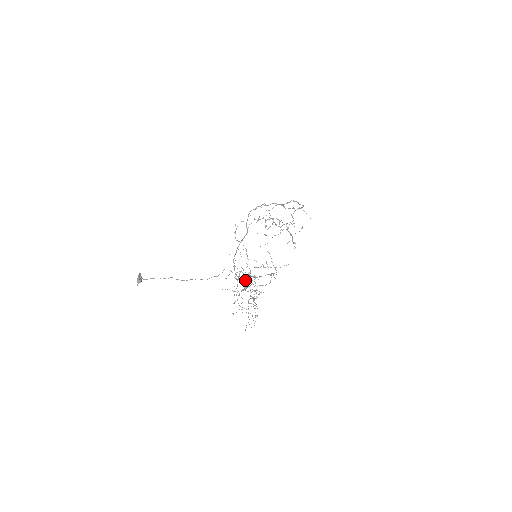
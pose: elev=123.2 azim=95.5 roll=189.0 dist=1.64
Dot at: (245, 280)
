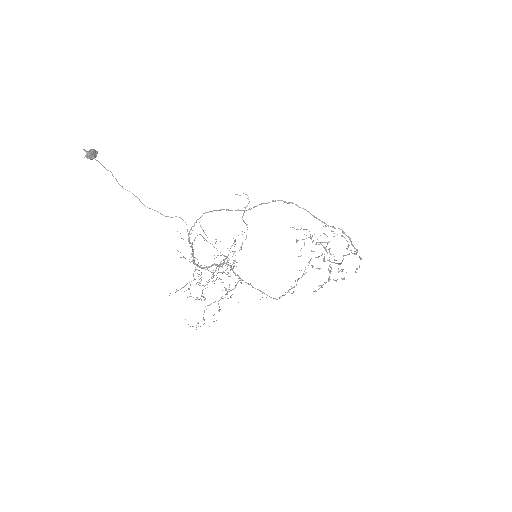
Dot at: (218, 265)
